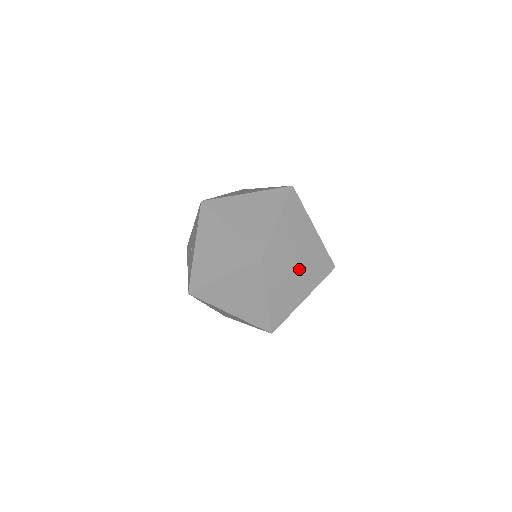
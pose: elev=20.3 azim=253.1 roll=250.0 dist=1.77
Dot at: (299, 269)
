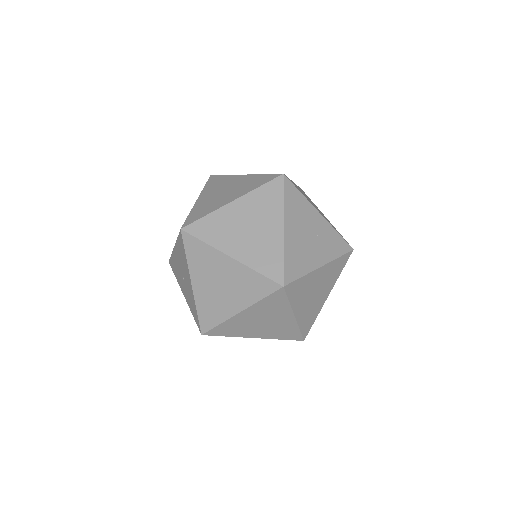
Dot at: (320, 273)
